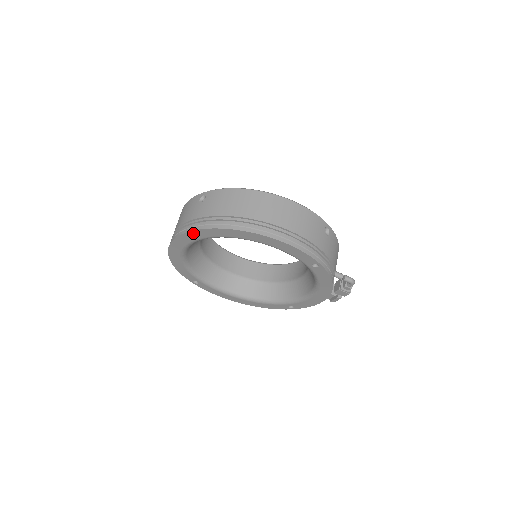
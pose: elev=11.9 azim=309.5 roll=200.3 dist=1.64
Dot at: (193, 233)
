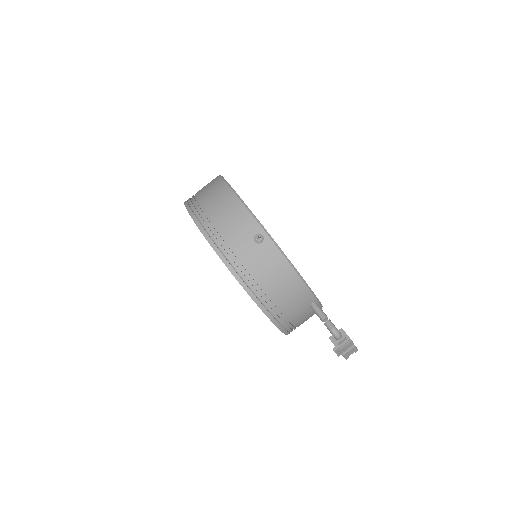
Dot at: occluded
